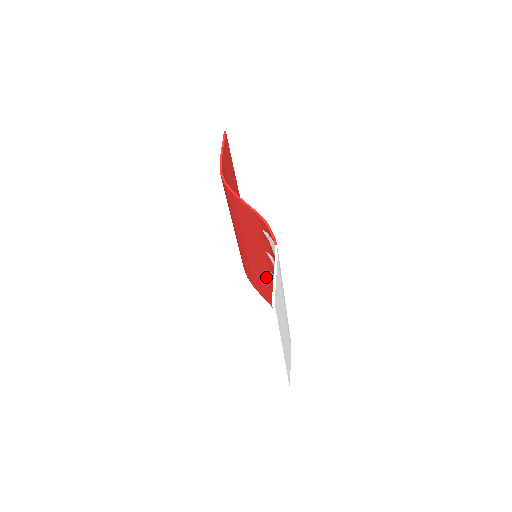
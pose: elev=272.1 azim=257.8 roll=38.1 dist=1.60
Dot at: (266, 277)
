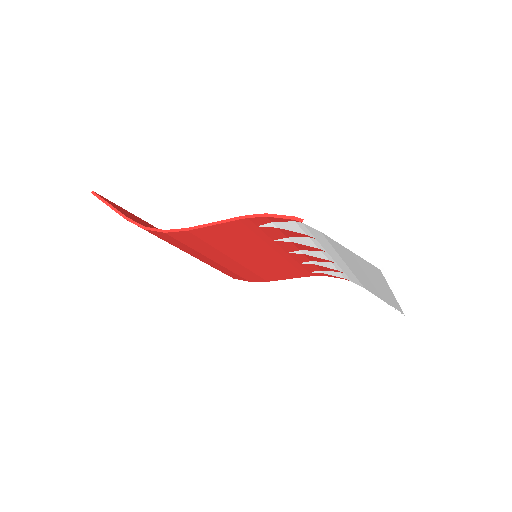
Dot at: (283, 261)
